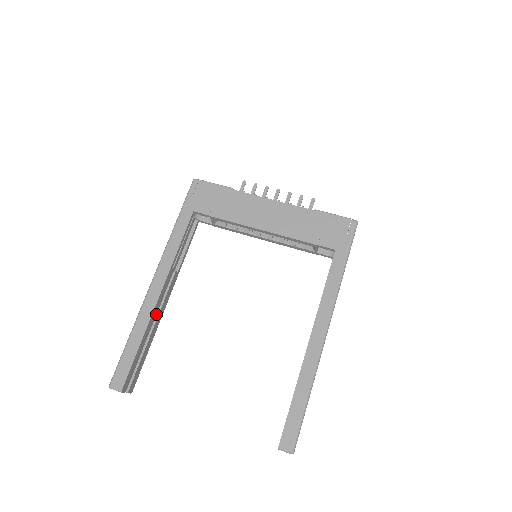
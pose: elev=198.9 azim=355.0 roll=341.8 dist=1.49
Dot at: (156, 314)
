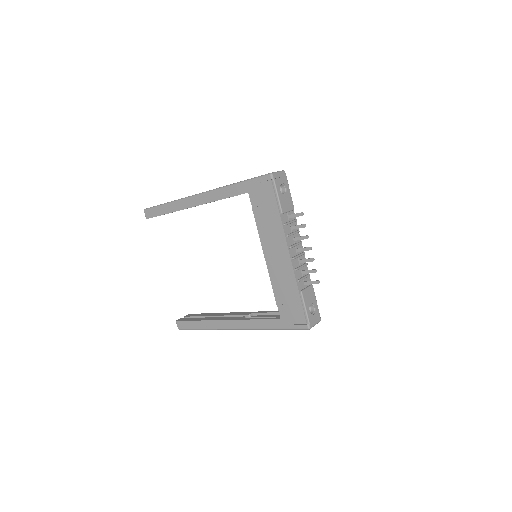
Dot at: occluded
